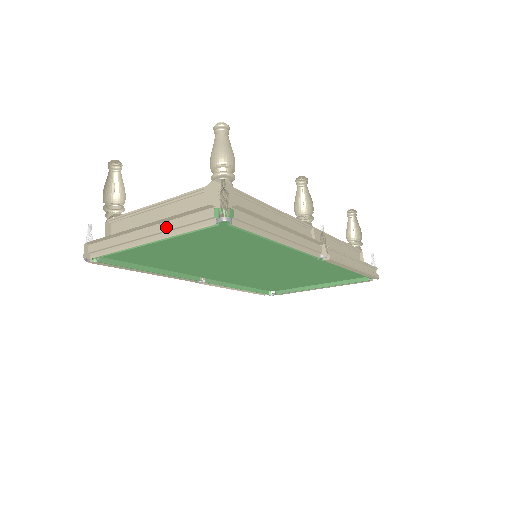
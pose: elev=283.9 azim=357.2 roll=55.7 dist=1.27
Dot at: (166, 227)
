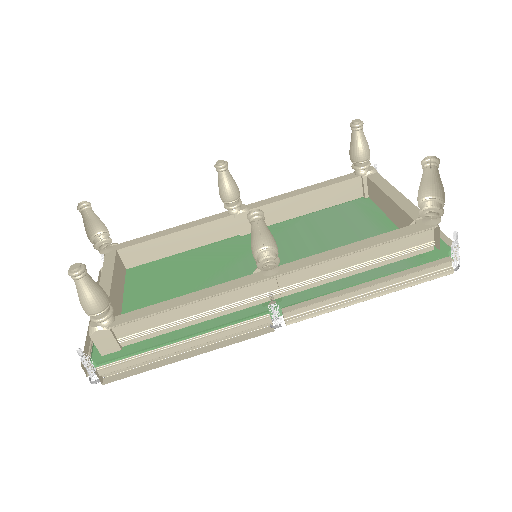
Dot at: occluded
